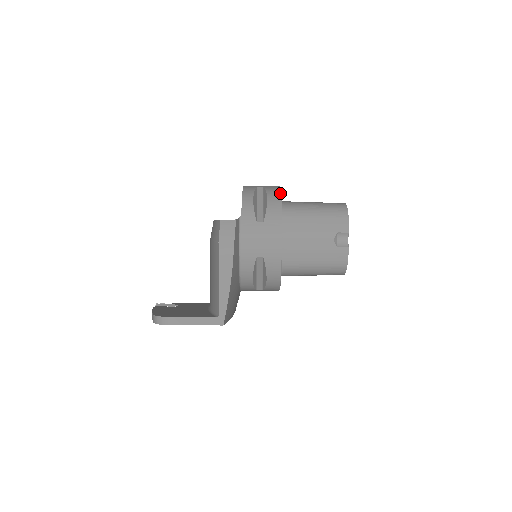
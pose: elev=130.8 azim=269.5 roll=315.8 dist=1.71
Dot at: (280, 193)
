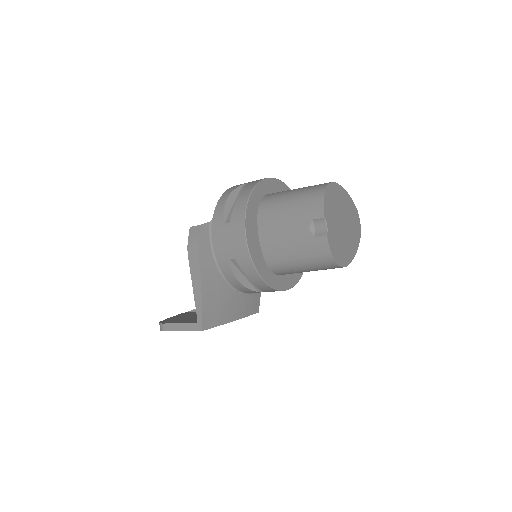
Dot at: (253, 187)
